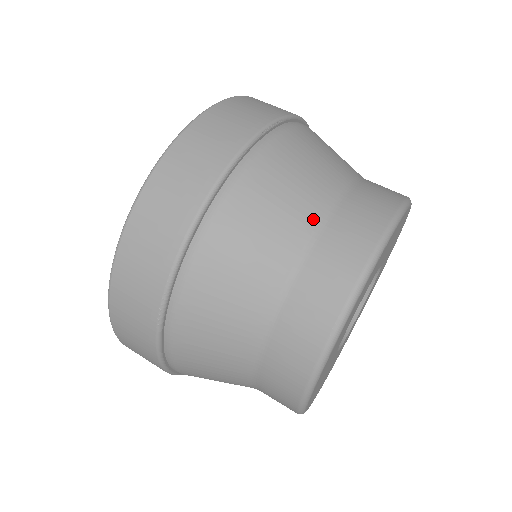
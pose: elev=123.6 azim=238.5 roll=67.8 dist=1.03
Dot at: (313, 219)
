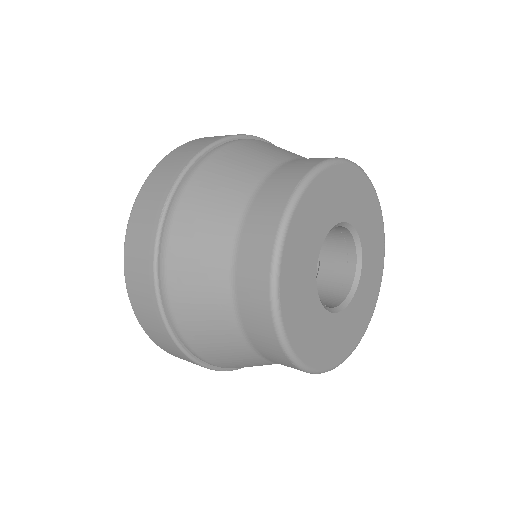
Dot at: (288, 157)
